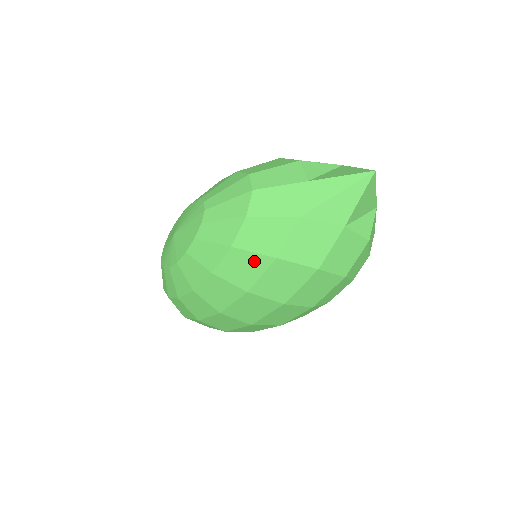
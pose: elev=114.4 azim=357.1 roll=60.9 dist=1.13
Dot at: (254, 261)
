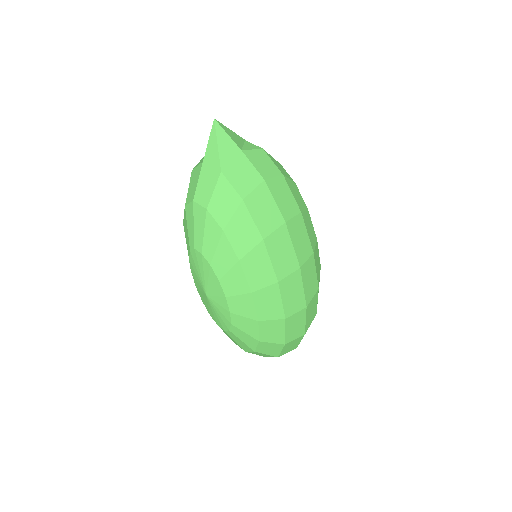
Dot at: (240, 219)
